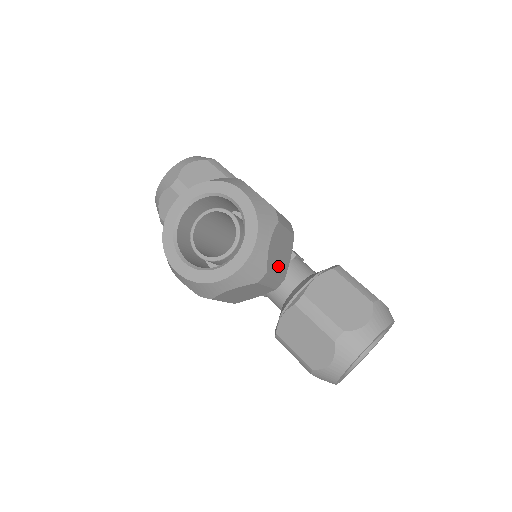
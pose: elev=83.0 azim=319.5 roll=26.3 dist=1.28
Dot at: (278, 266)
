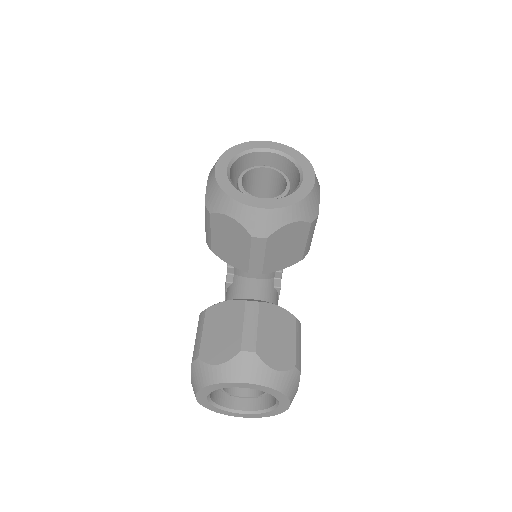
Dot at: (273, 253)
